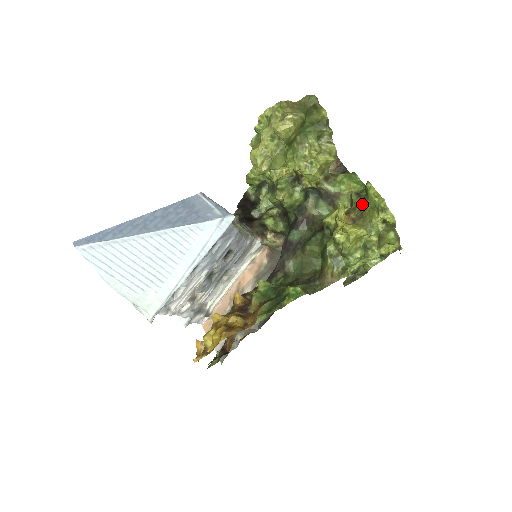
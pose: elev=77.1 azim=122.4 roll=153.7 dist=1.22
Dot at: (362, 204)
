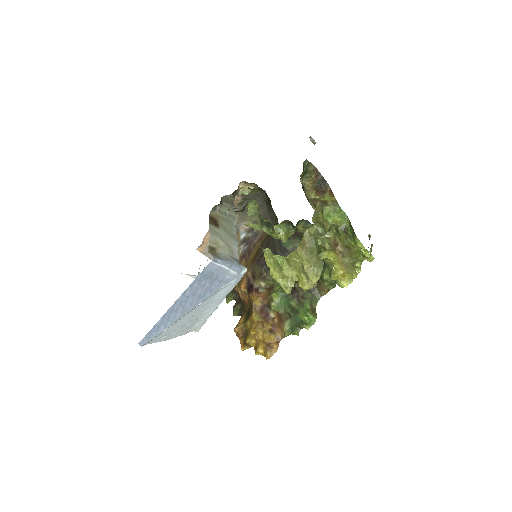
Dot at: (349, 244)
